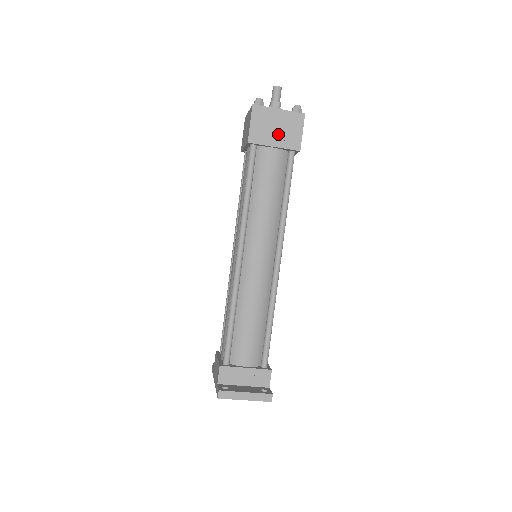
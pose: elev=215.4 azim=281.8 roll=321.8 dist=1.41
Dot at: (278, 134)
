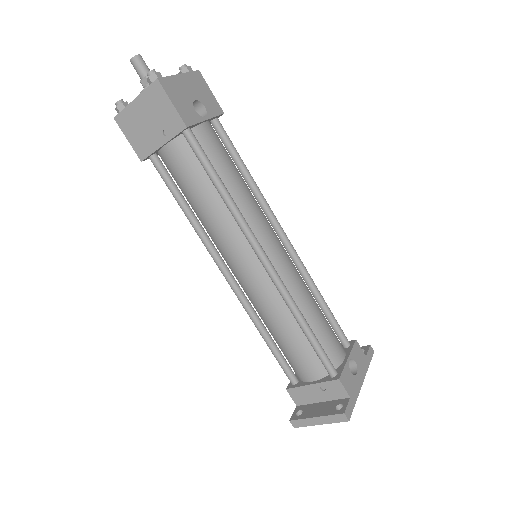
Dot at: (155, 128)
